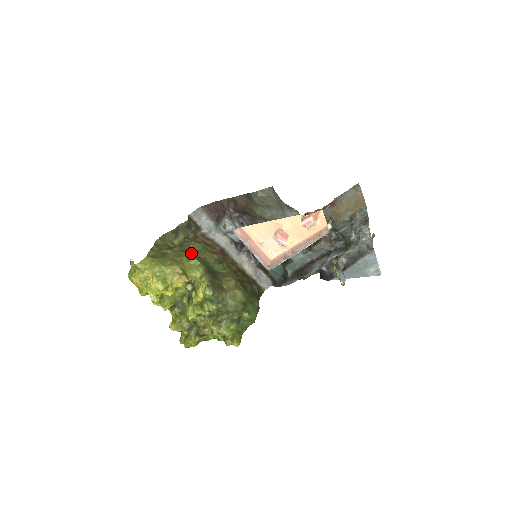
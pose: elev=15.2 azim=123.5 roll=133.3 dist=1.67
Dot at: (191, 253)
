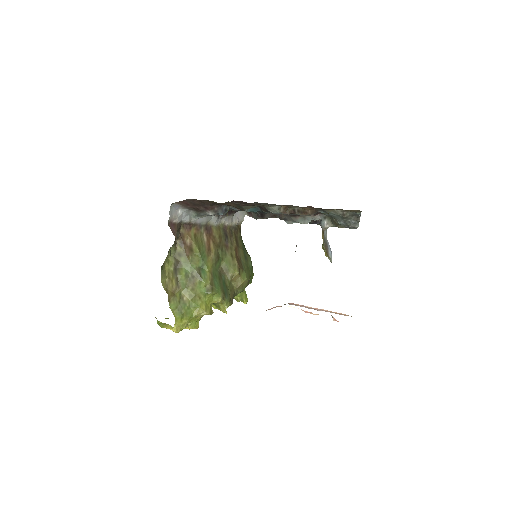
Dot at: (202, 283)
